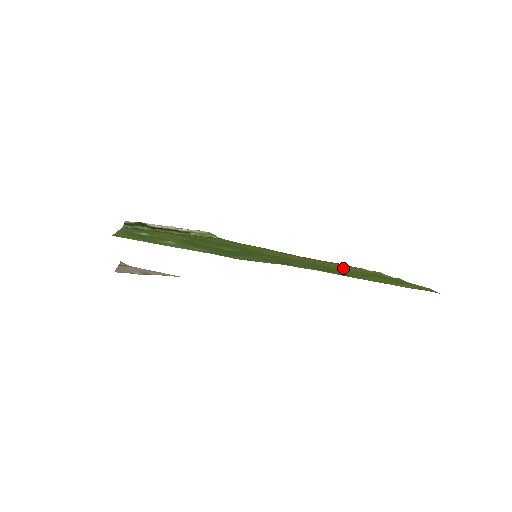
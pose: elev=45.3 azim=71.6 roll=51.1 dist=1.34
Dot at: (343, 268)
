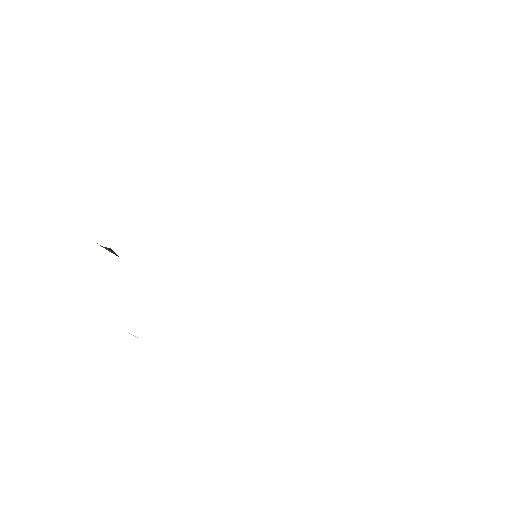
Dot at: occluded
